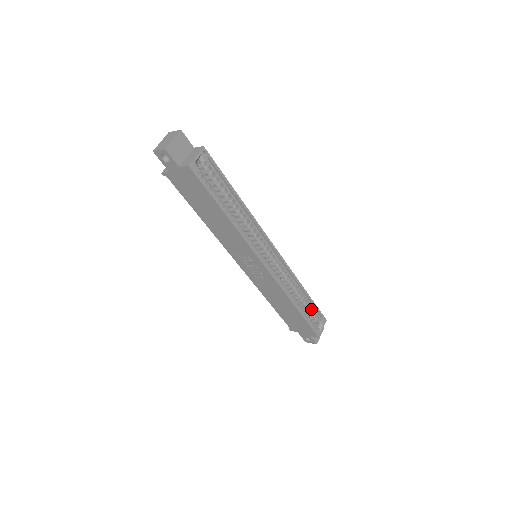
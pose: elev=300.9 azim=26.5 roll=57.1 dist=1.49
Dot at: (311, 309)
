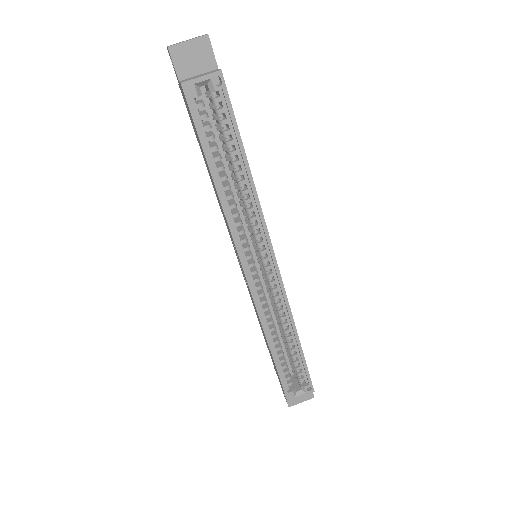
Dot at: (299, 365)
